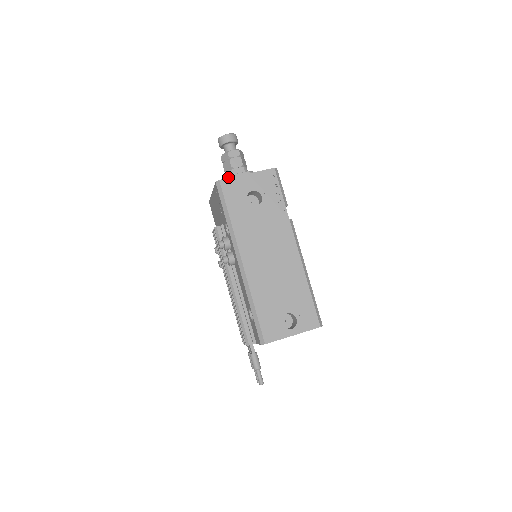
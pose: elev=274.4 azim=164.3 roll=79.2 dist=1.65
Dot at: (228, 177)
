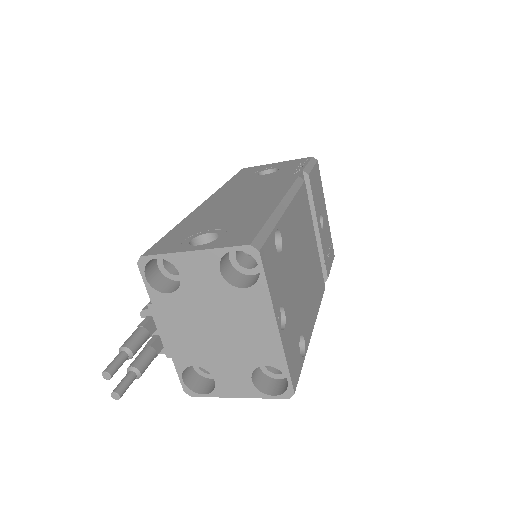
Dot at: occluded
